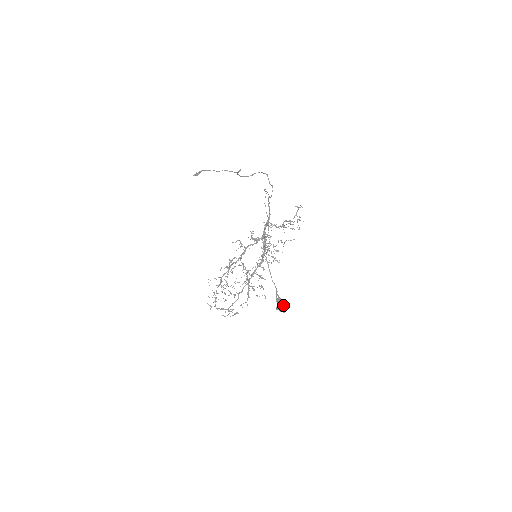
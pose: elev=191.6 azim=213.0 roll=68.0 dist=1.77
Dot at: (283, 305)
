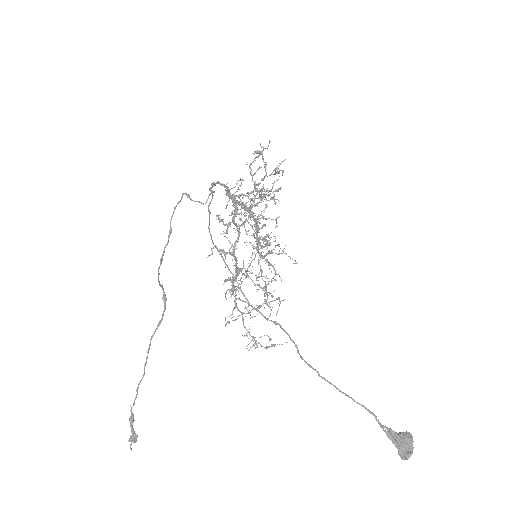
Dot at: (406, 445)
